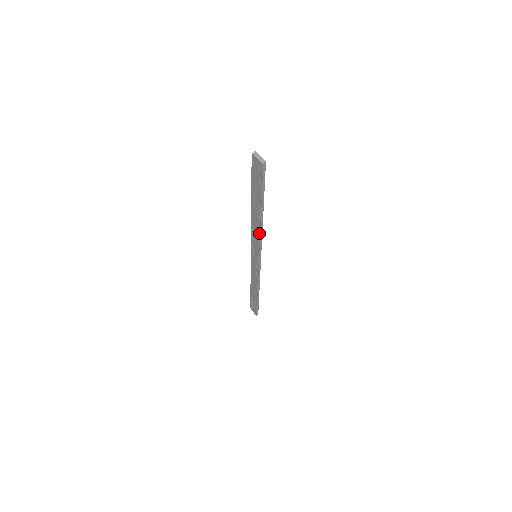
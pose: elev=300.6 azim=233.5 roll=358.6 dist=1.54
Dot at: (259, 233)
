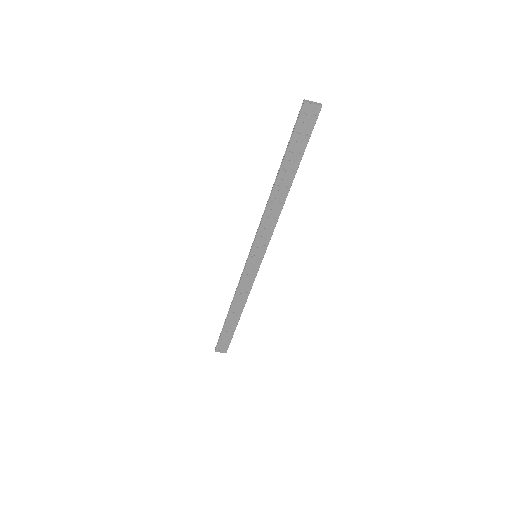
Dot at: (280, 212)
